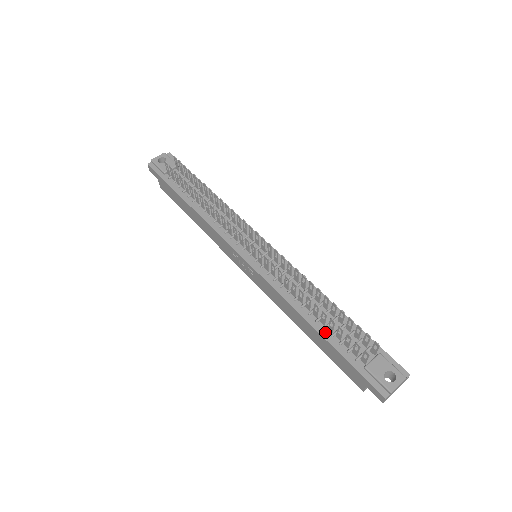
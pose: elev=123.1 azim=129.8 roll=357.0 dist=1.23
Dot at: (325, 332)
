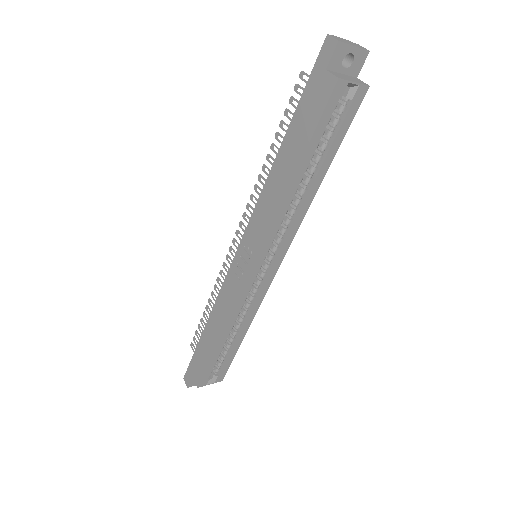
Dot at: occluded
